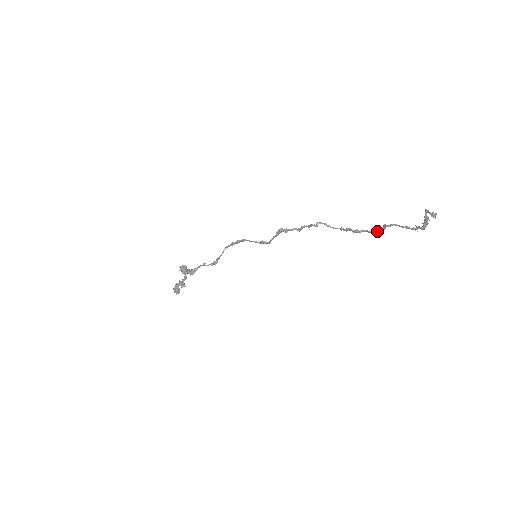
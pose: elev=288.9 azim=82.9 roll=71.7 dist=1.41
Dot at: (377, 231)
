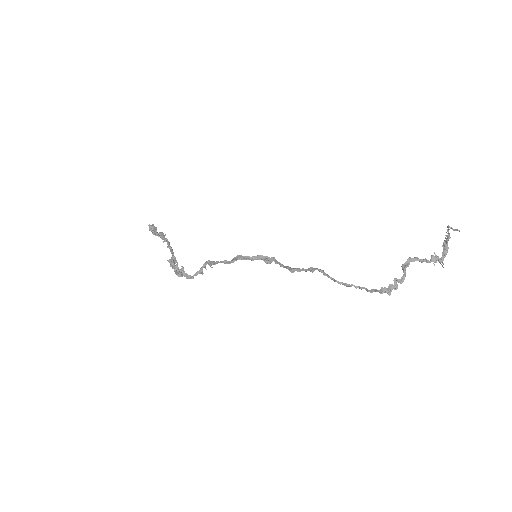
Dot at: occluded
